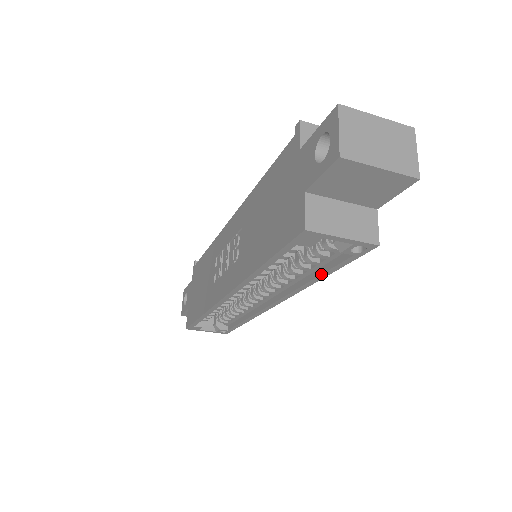
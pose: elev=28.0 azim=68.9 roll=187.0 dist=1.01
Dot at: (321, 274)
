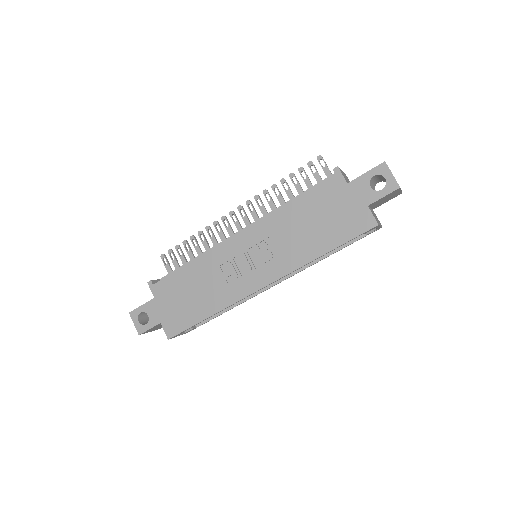
Dot at: occluded
